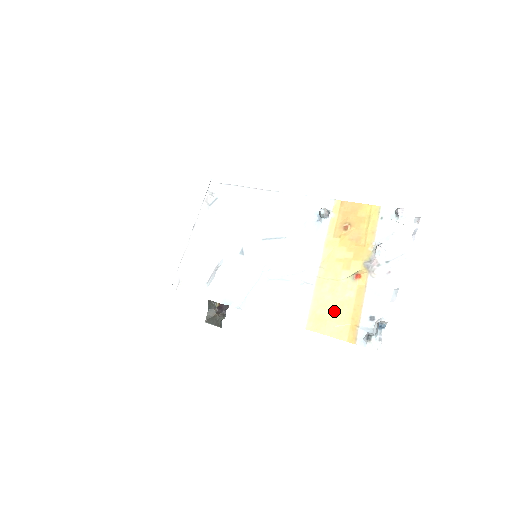
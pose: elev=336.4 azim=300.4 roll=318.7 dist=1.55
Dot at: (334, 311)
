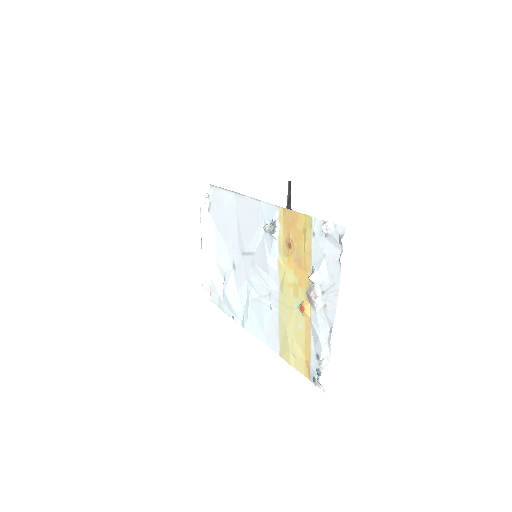
Dot at: (293, 342)
